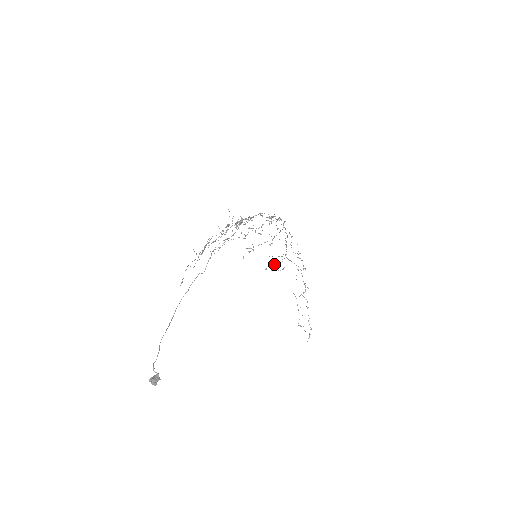
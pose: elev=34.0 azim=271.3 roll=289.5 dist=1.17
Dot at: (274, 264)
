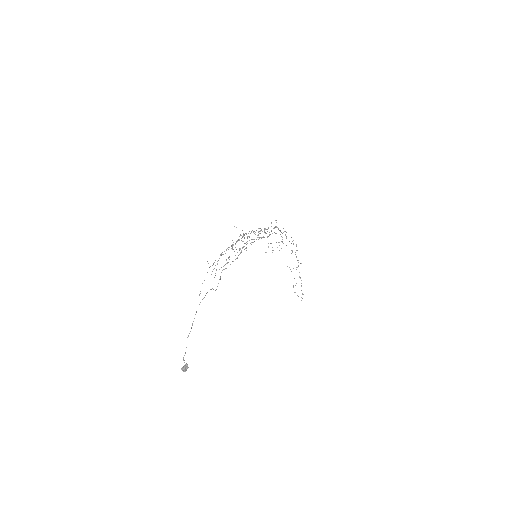
Dot at: occluded
